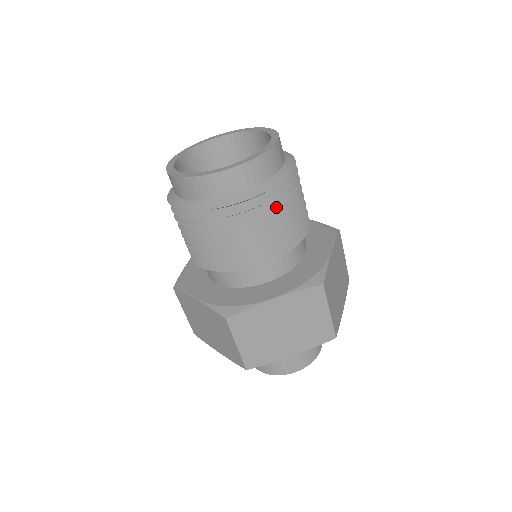
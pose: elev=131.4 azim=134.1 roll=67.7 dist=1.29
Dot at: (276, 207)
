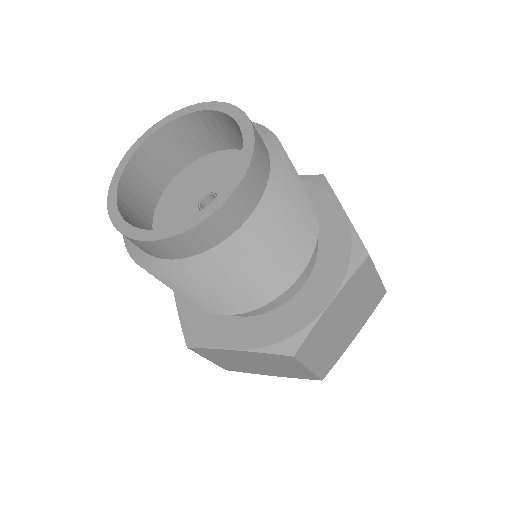
Dot at: (293, 205)
